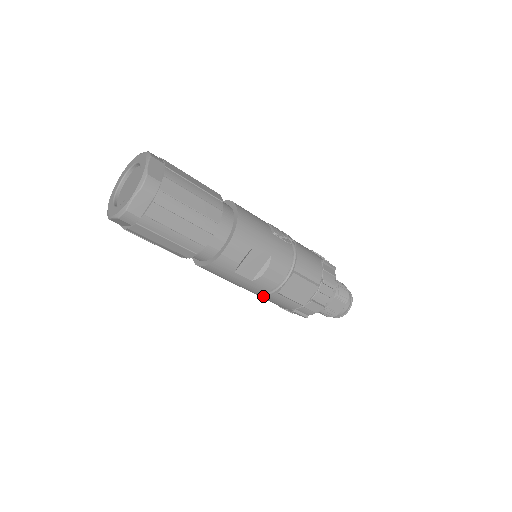
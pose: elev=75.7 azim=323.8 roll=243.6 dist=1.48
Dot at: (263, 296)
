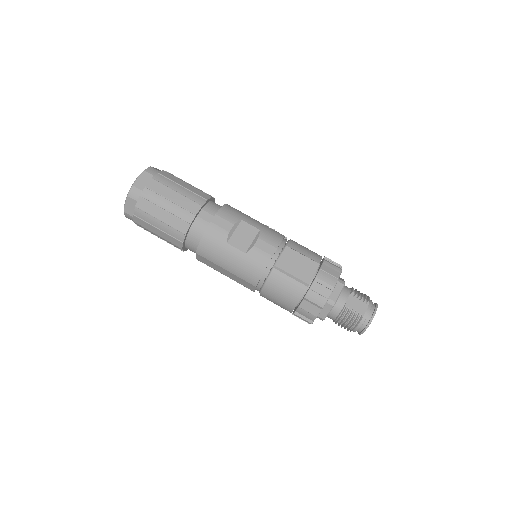
Dot at: (265, 282)
